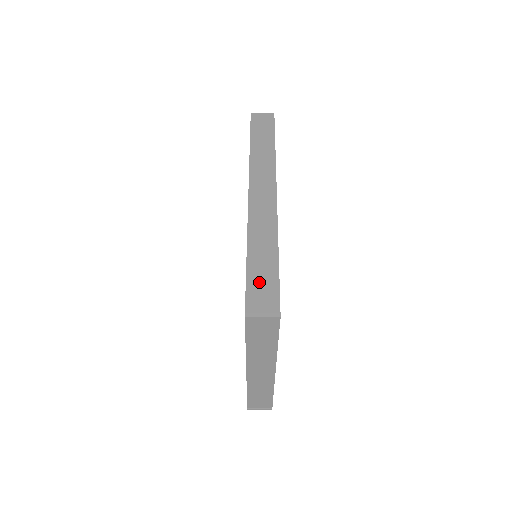
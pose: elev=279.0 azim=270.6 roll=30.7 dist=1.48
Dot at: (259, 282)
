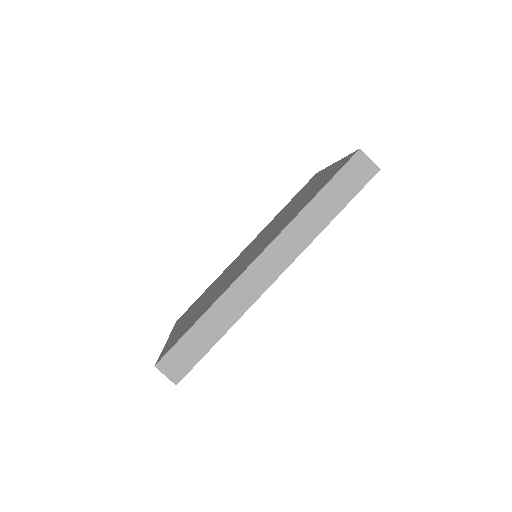
Dot at: (187, 348)
